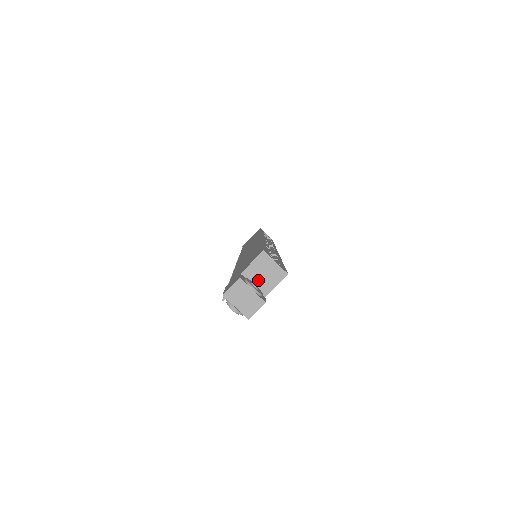
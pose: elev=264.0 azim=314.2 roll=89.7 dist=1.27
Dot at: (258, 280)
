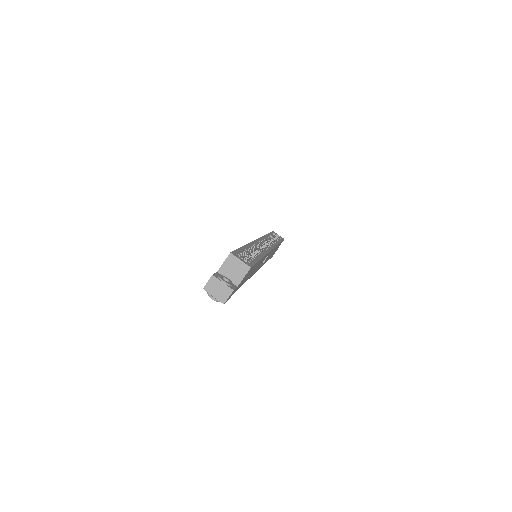
Dot at: (230, 275)
